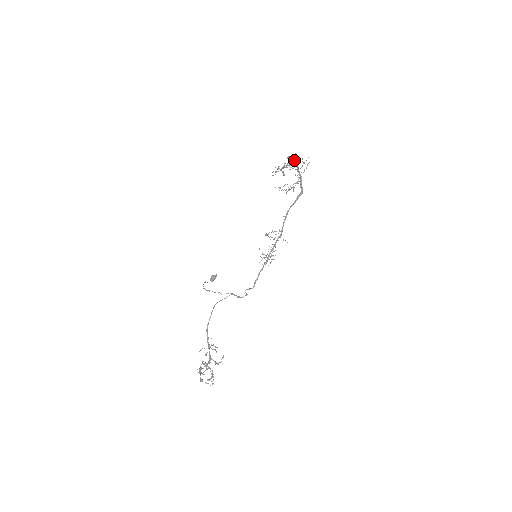
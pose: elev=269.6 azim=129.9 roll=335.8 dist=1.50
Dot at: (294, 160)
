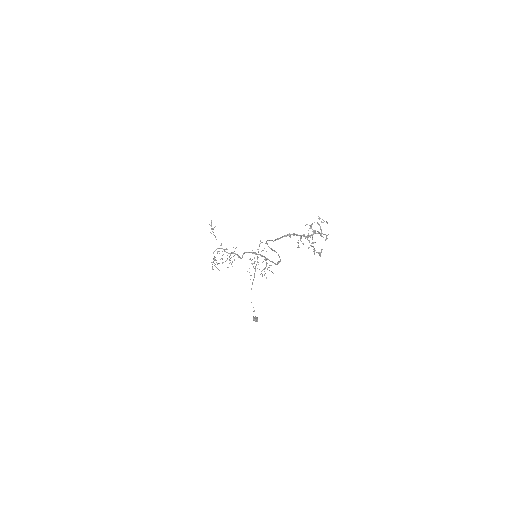
Dot at: (214, 235)
